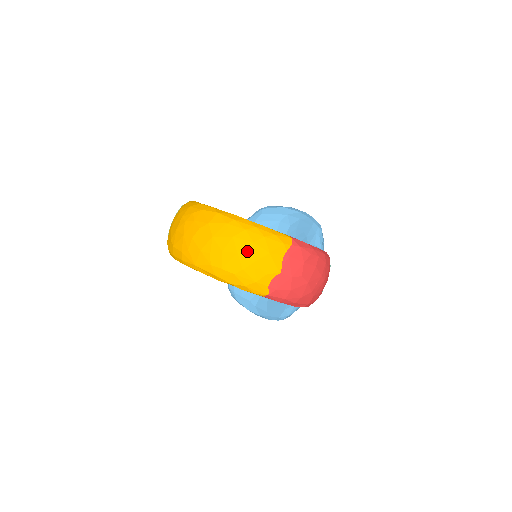
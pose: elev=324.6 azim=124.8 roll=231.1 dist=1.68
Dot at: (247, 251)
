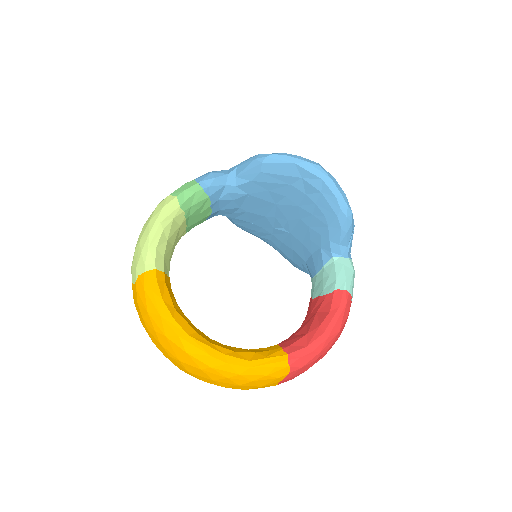
Dot at: (234, 387)
